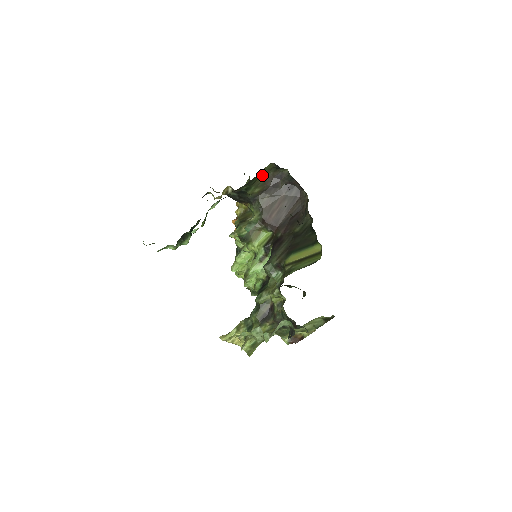
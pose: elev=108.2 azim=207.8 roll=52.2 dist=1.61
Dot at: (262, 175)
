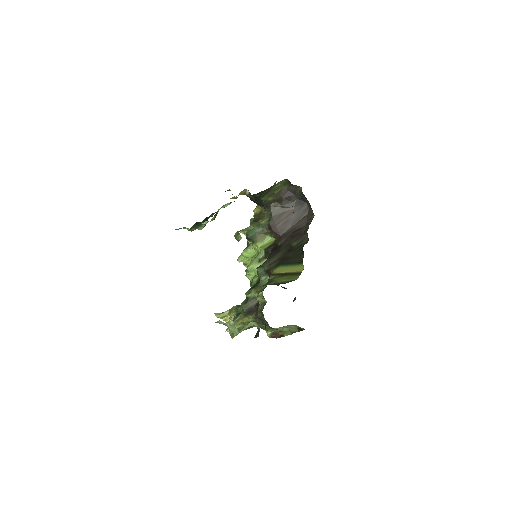
Dot at: (276, 187)
